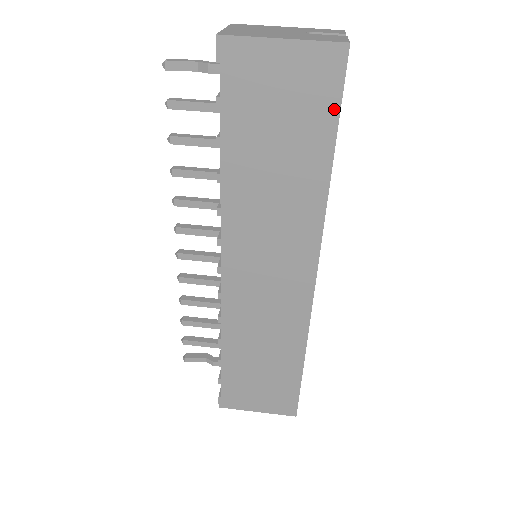
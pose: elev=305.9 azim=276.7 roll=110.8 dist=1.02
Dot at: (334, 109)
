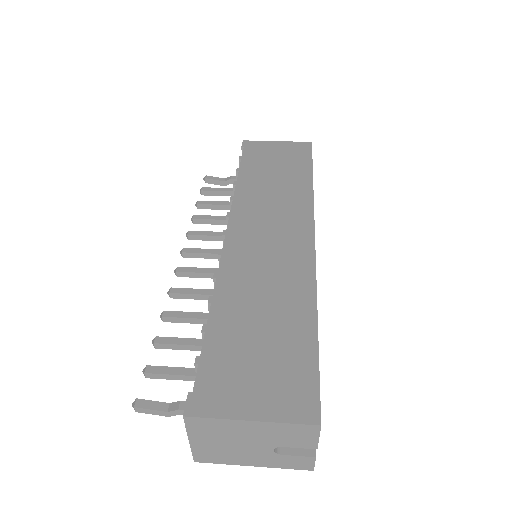
Dot at: (309, 159)
